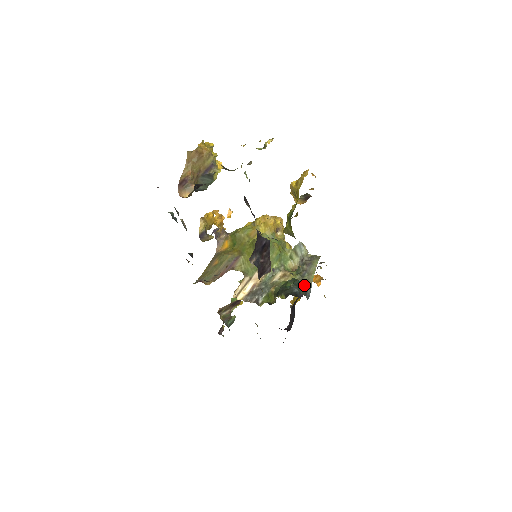
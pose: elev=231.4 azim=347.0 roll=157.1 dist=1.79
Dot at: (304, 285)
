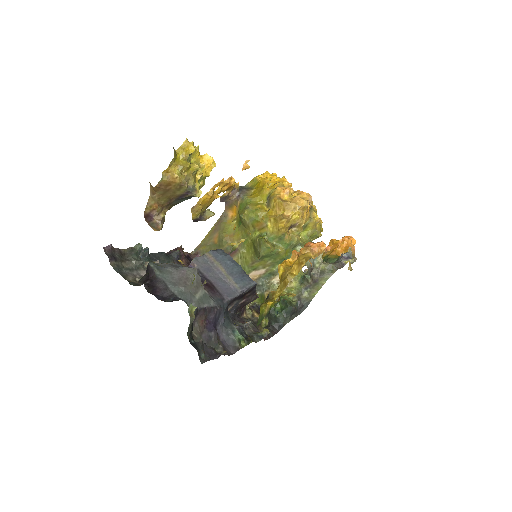
Dot at: (300, 302)
